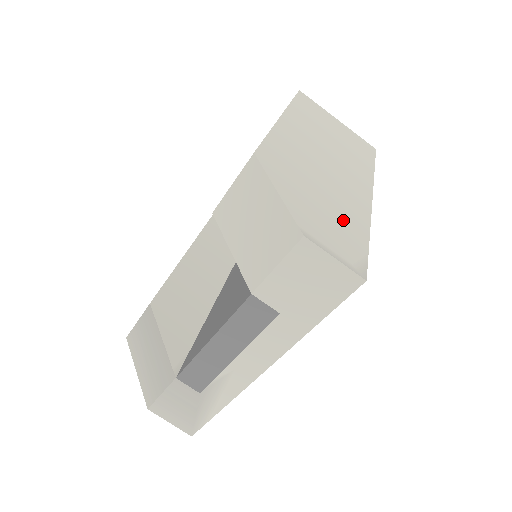
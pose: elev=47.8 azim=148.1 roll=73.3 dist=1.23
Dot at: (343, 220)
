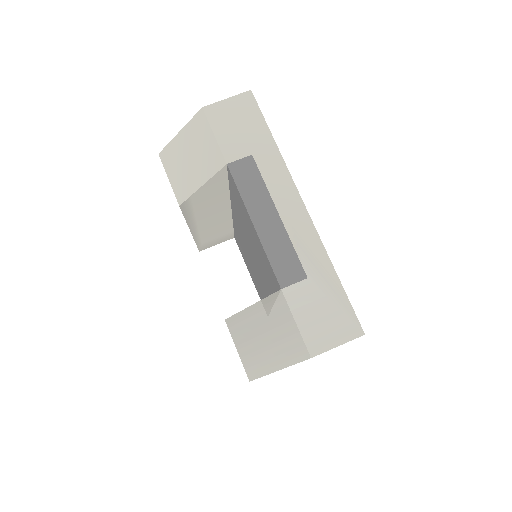
Dot at: occluded
